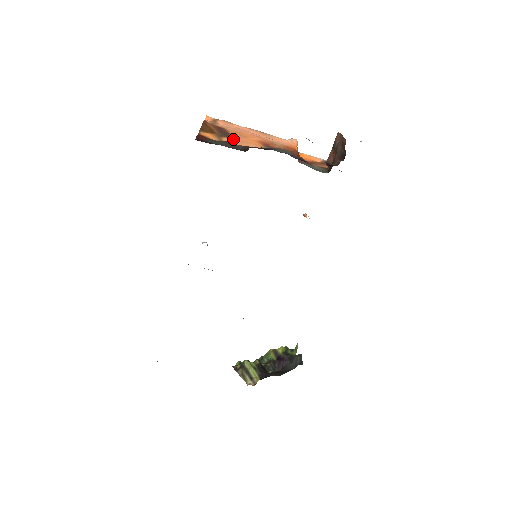
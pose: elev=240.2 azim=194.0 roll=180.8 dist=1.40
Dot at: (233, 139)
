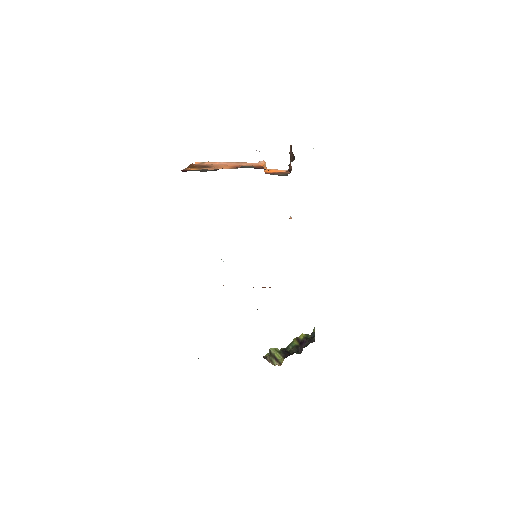
Dot at: (210, 168)
